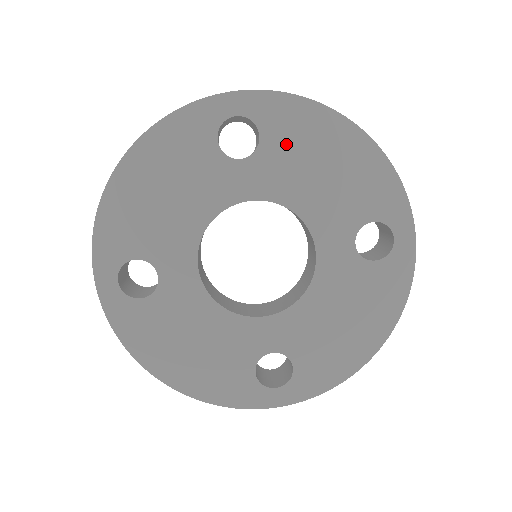
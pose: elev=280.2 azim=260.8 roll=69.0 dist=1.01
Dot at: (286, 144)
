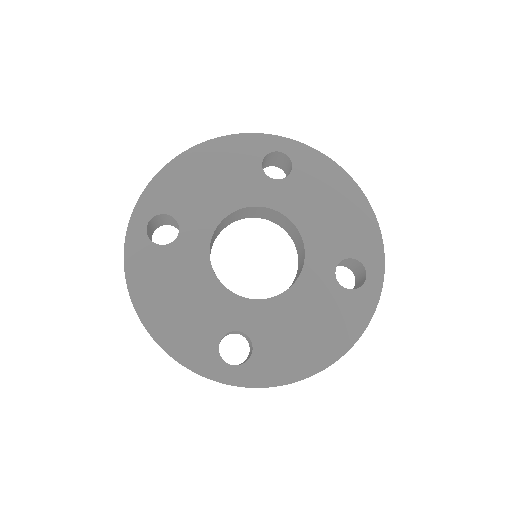
Dot at: (308, 182)
